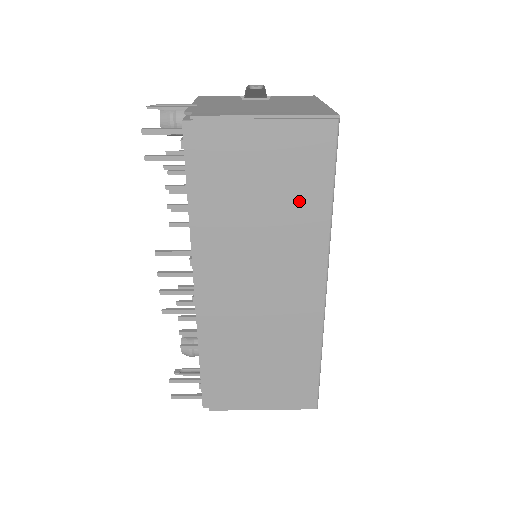
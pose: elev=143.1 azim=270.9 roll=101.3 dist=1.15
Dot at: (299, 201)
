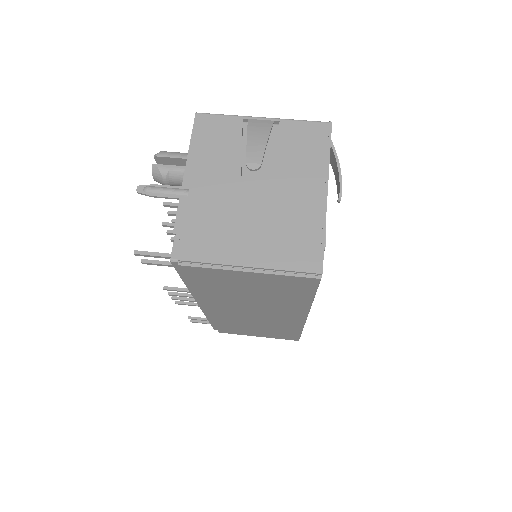
Dot at: (283, 297)
